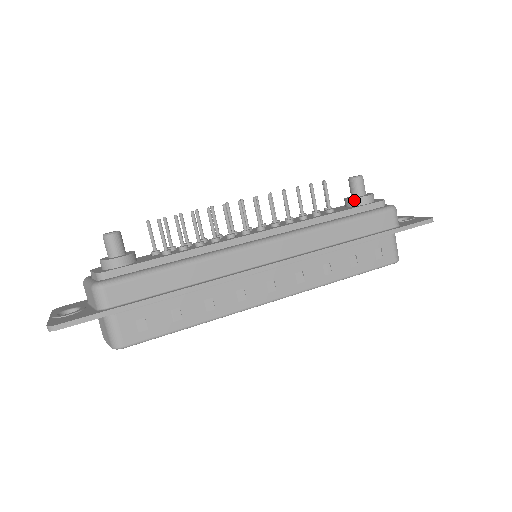
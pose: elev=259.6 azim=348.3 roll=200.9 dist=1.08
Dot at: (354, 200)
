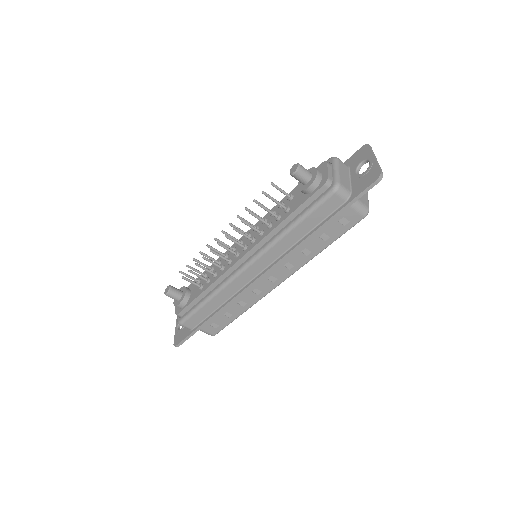
Dot at: (302, 191)
